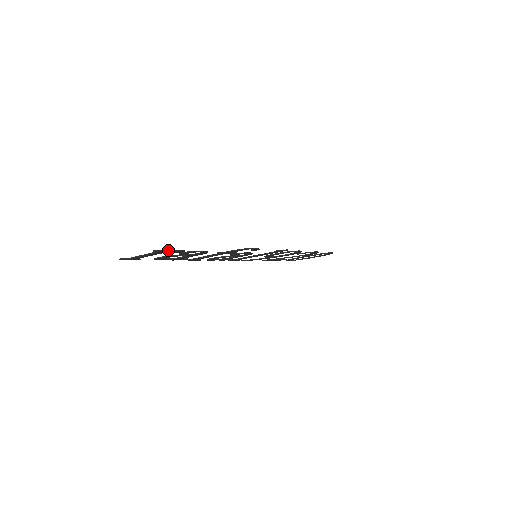
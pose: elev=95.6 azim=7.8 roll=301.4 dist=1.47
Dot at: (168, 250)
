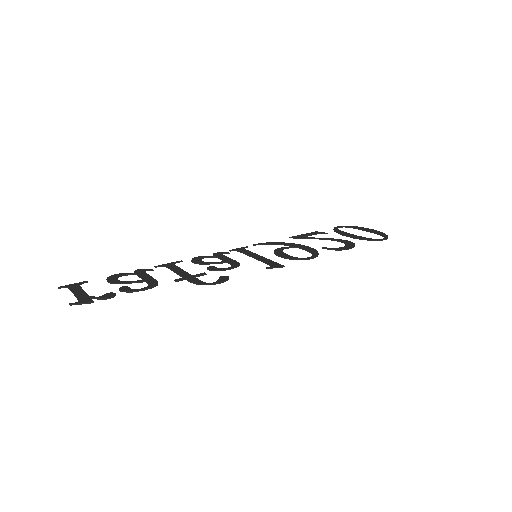
Dot at: (87, 303)
